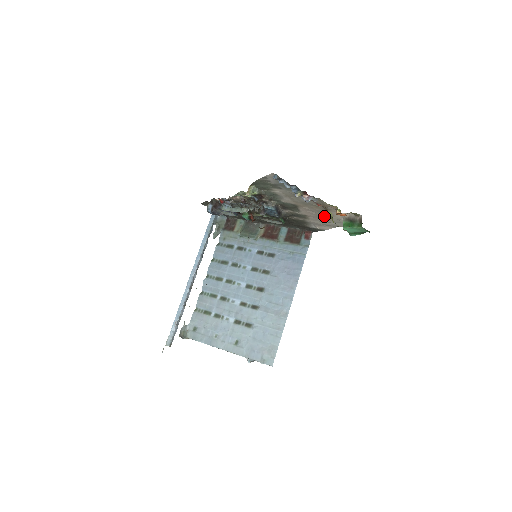
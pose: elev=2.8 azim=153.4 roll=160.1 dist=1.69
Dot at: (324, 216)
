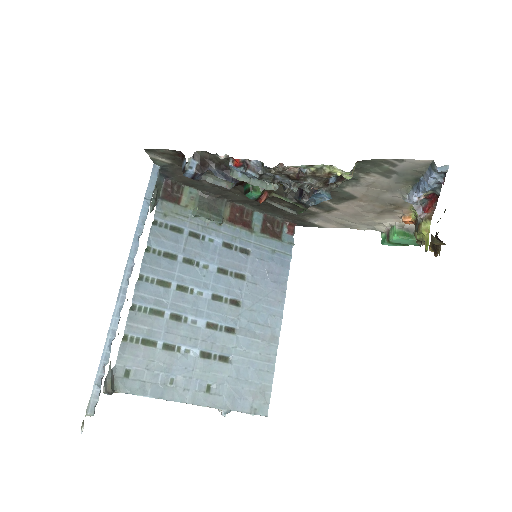
Dot at: (364, 216)
